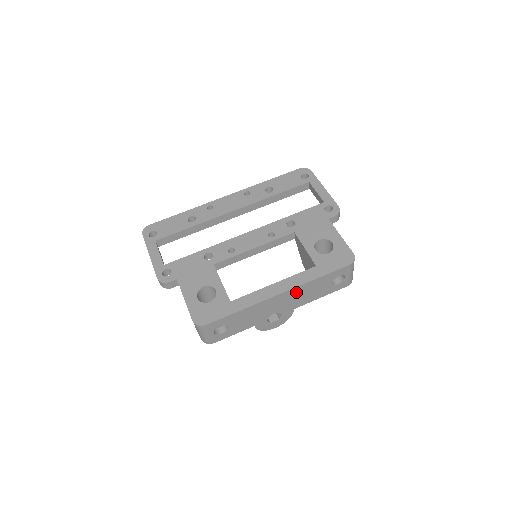
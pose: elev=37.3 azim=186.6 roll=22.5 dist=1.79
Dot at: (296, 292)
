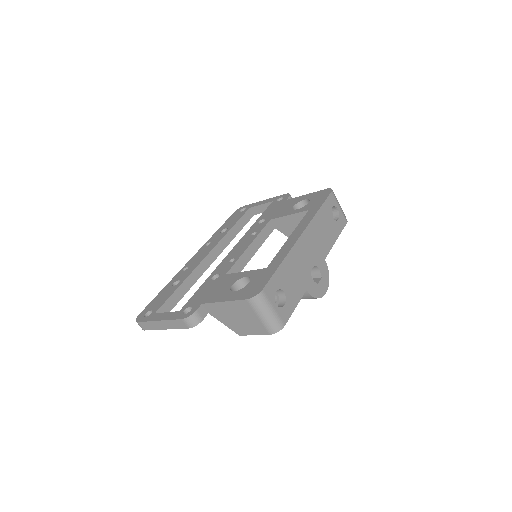
Dot at: (313, 232)
